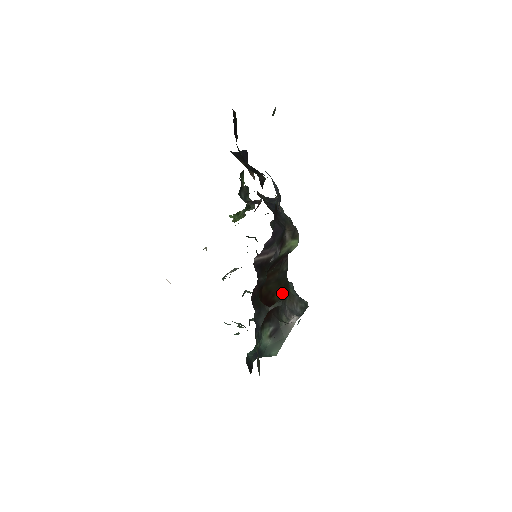
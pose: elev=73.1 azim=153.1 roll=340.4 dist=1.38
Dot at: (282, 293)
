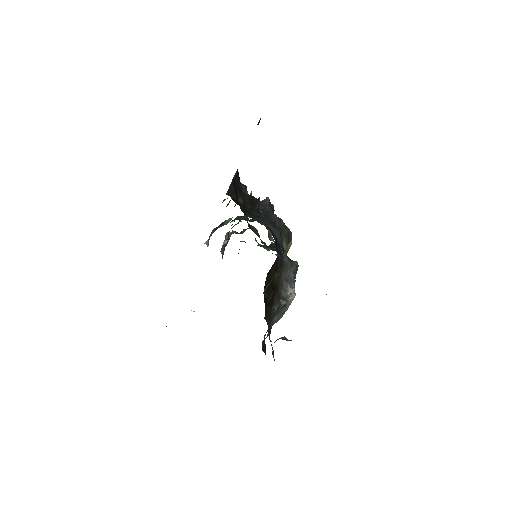
Dot at: (279, 271)
